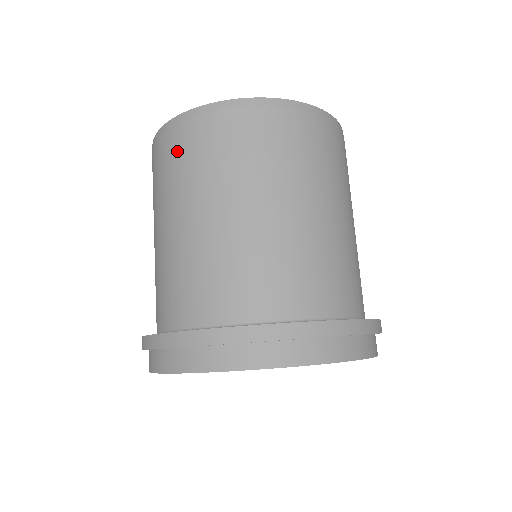
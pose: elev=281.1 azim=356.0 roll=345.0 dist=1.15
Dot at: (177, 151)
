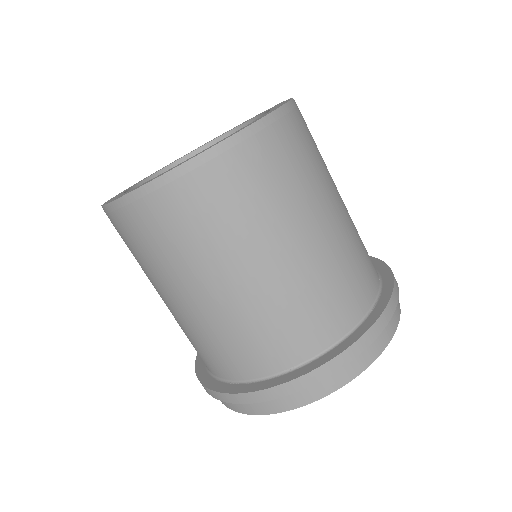
Dot at: (240, 185)
